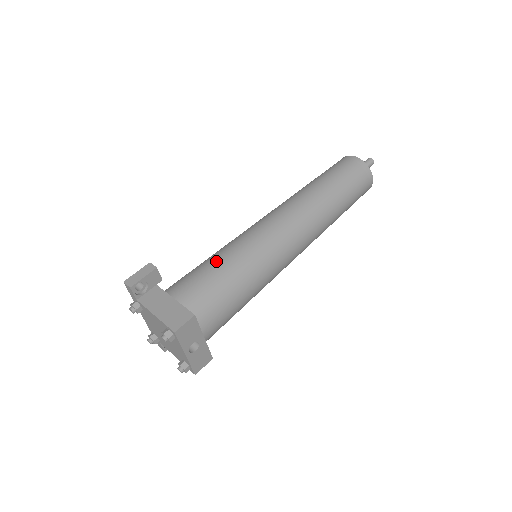
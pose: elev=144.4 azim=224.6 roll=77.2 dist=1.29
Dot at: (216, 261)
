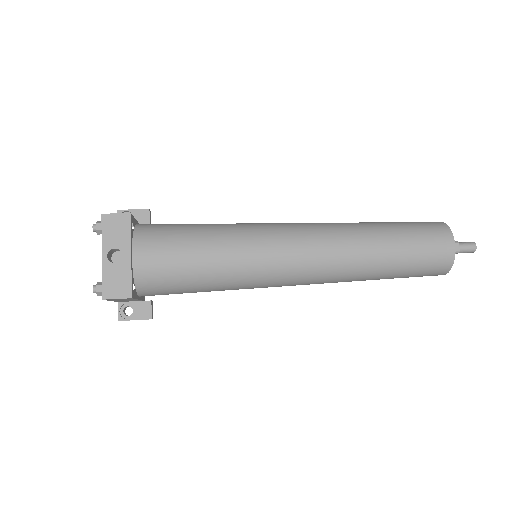
Dot at: occluded
